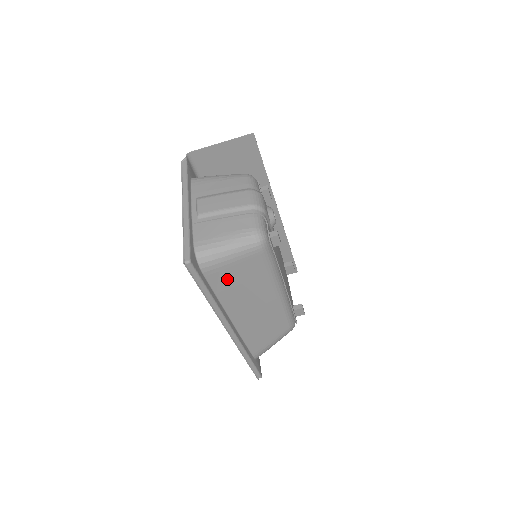
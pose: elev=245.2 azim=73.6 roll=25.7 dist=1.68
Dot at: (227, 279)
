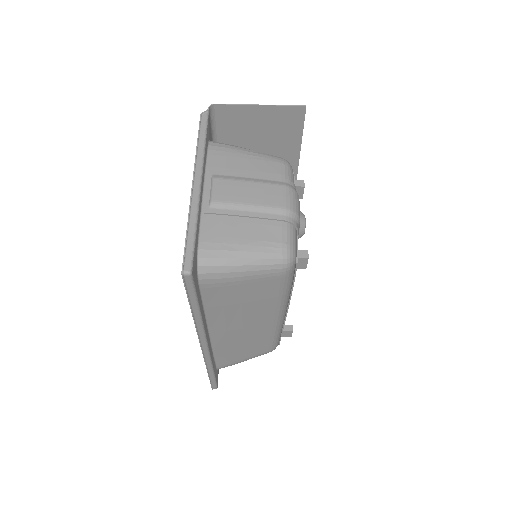
Dot at: (226, 296)
